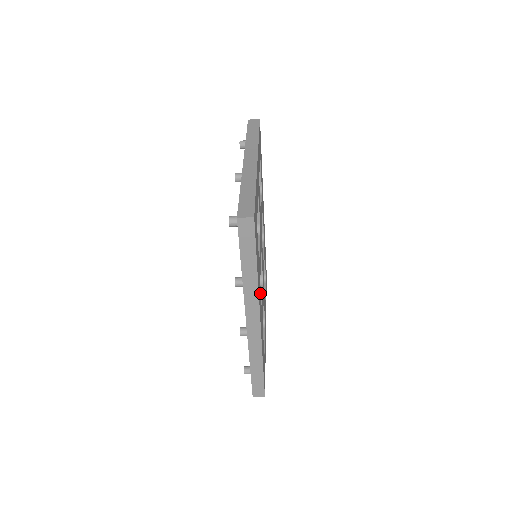
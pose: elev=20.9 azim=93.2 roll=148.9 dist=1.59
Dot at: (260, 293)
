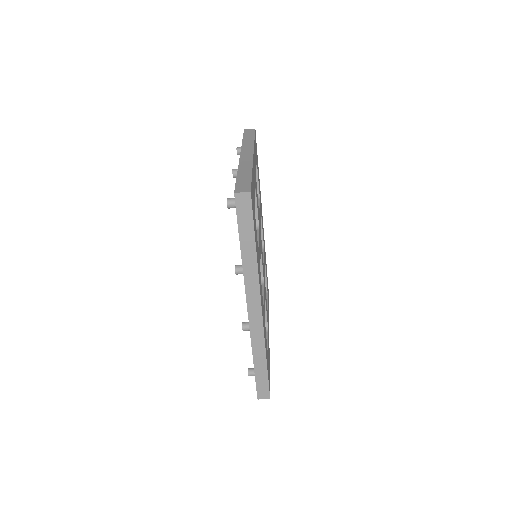
Dot at: occluded
